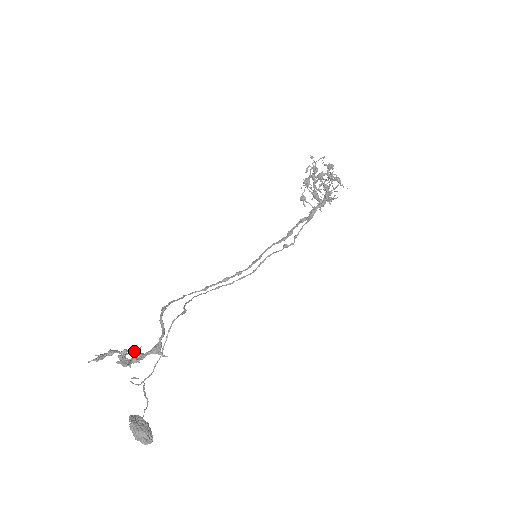
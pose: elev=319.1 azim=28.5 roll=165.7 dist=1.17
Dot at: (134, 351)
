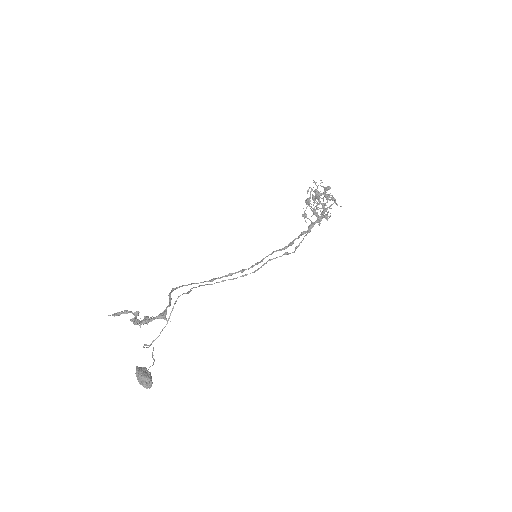
Dot at: (146, 317)
